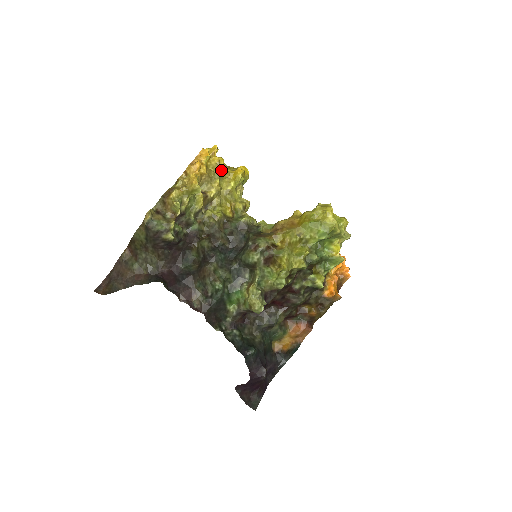
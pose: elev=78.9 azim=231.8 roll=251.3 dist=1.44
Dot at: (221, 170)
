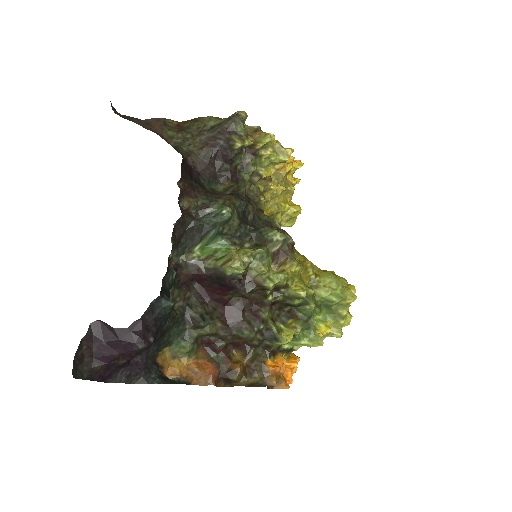
Dot at: (293, 187)
